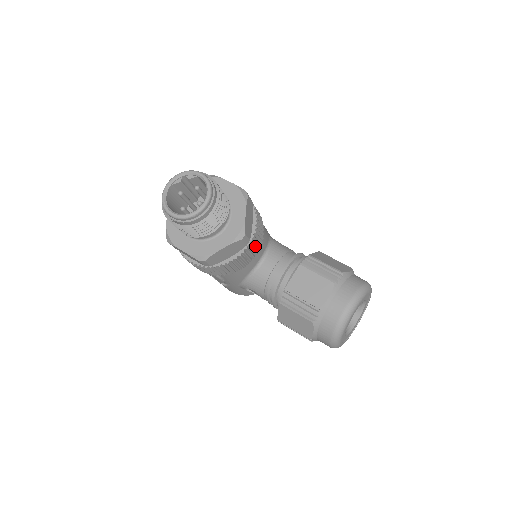
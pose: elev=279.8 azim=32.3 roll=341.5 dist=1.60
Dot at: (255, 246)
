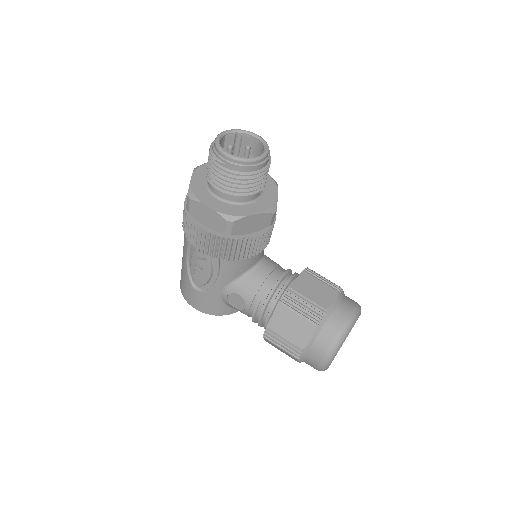
Dot at: (268, 237)
